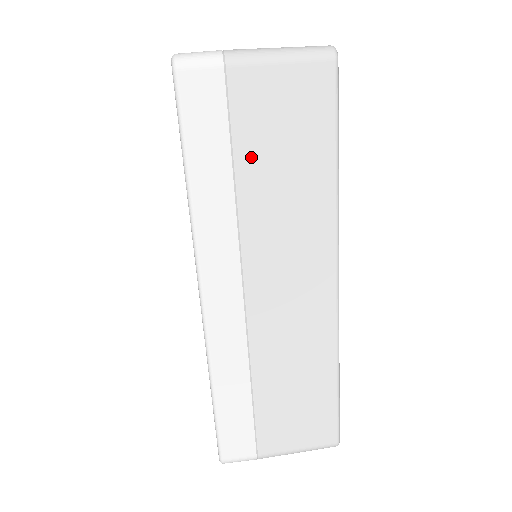
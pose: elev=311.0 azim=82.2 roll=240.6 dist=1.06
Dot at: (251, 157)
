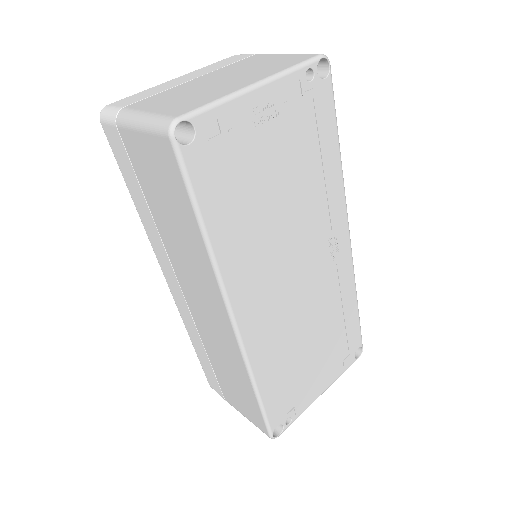
Dot at: (152, 200)
